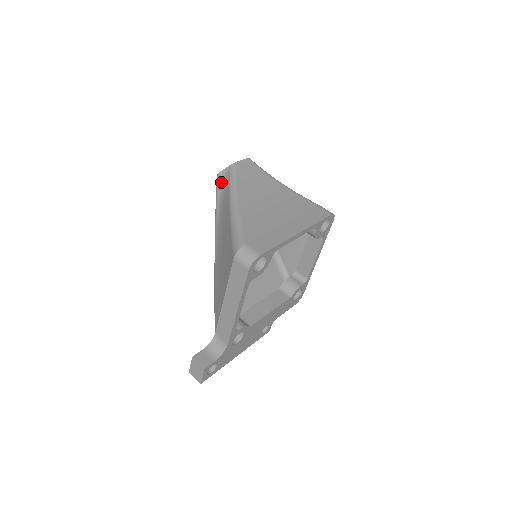
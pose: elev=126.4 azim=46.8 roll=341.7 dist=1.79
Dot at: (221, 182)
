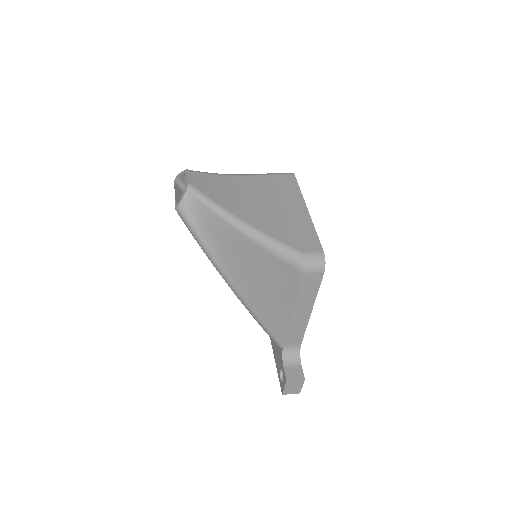
Dot at: (189, 212)
